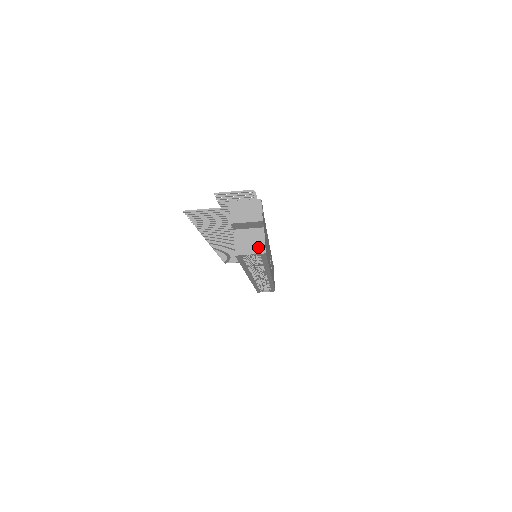
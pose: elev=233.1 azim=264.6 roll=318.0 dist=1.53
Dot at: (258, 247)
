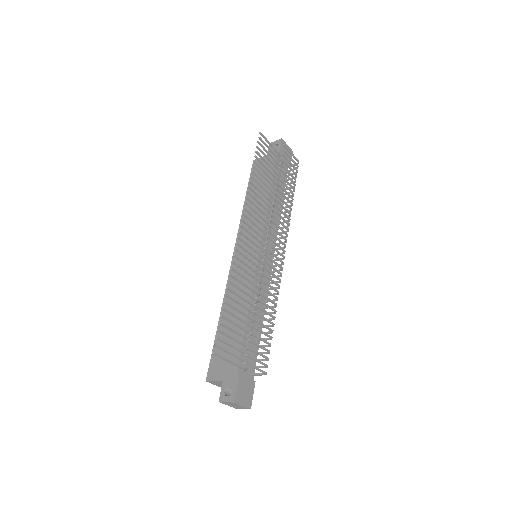
Dot at: occluded
